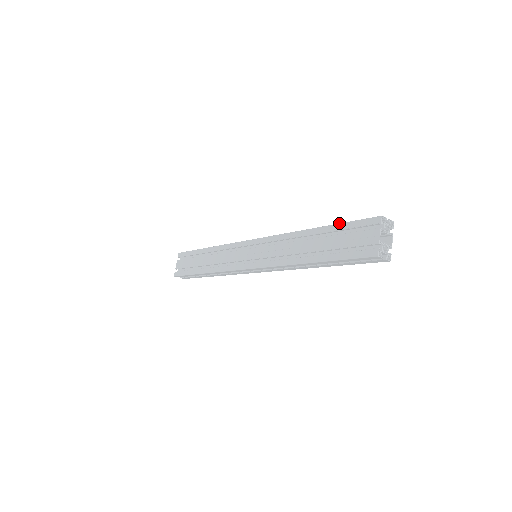
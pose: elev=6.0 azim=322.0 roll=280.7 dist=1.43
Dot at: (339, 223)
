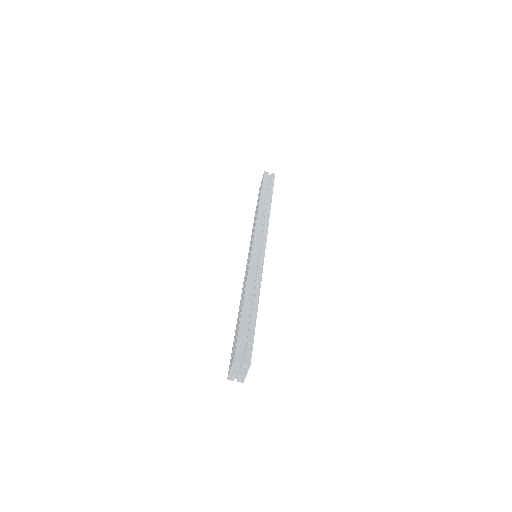
Dot at: (239, 325)
